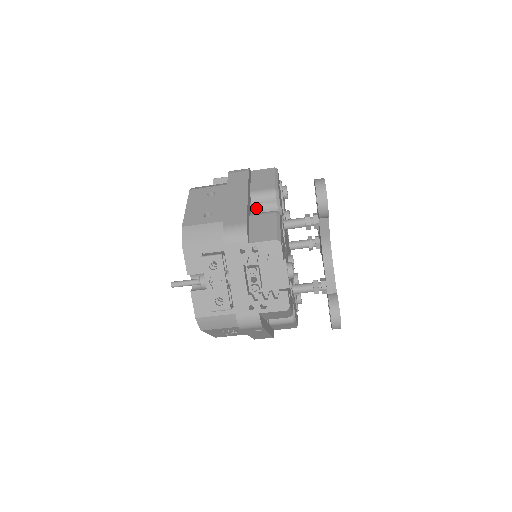
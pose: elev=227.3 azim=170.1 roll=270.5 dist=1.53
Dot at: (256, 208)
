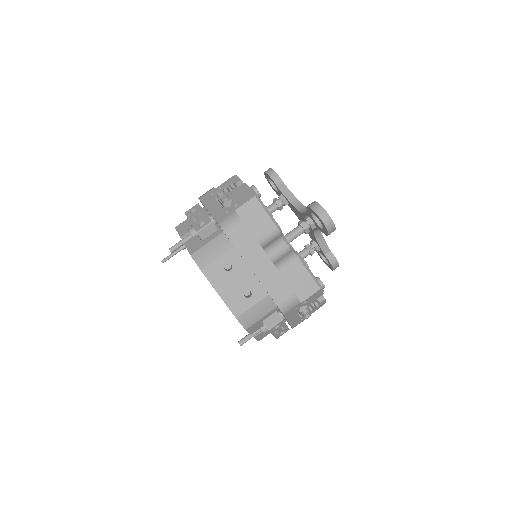
Dot at: (265, 248)
